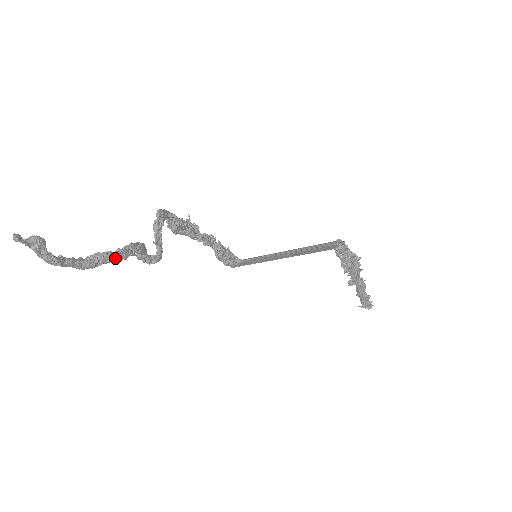
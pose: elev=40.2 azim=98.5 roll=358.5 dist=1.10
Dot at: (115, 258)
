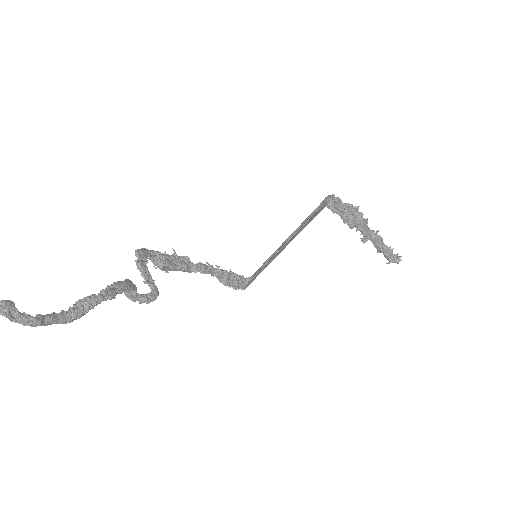
Dot at: (100, 299)
